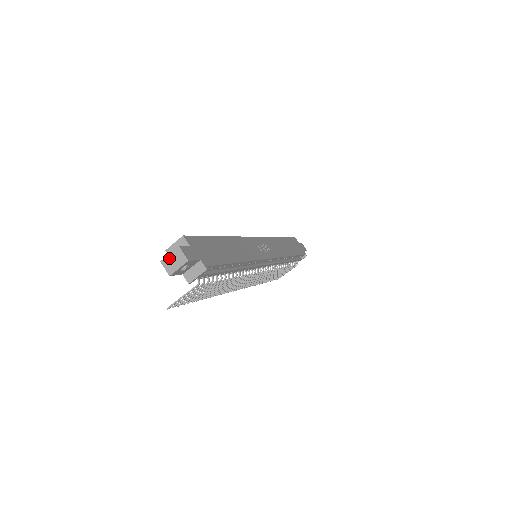
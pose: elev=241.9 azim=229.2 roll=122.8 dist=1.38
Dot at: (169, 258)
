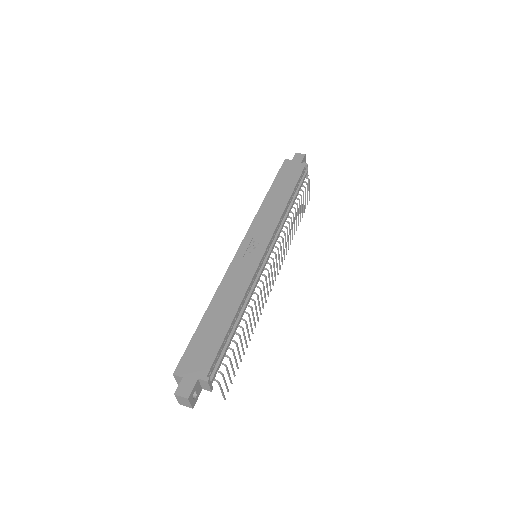
Dot at: (180, 401)
